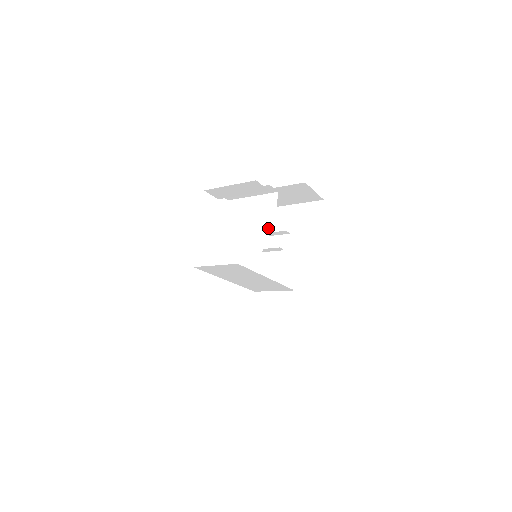
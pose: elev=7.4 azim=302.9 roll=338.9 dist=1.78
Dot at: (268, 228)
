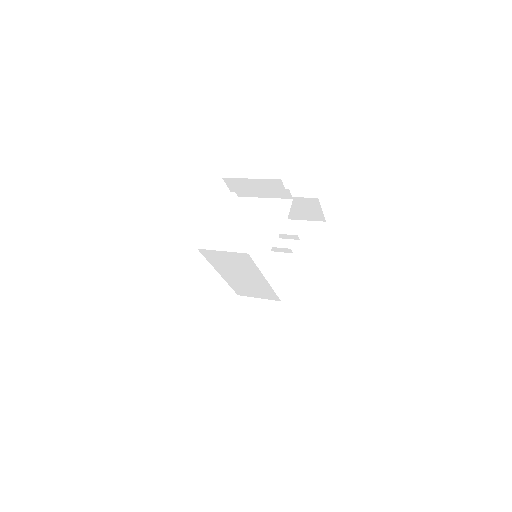
Dot at: (277, 230)
